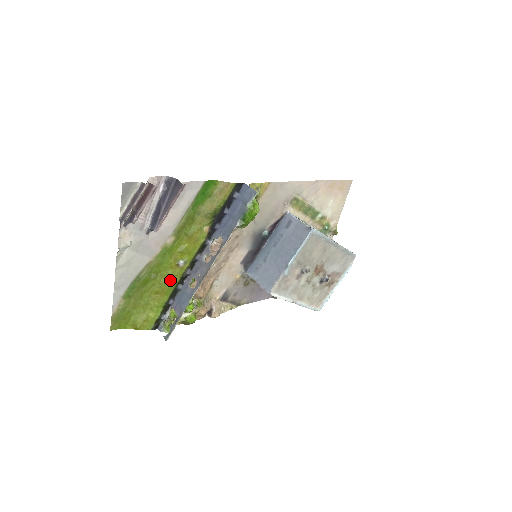
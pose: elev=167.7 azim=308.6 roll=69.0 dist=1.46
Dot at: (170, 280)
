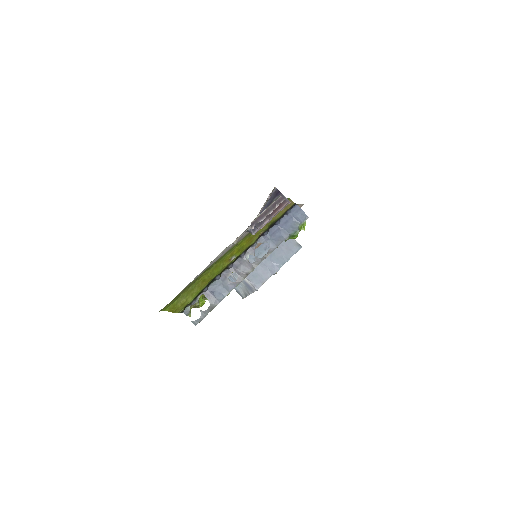
Dot at: (218, 271)
